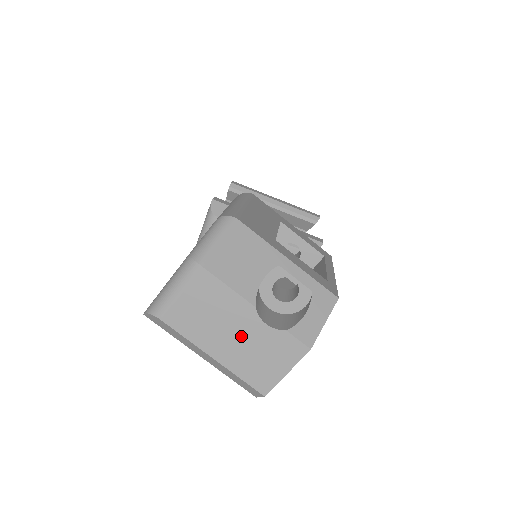
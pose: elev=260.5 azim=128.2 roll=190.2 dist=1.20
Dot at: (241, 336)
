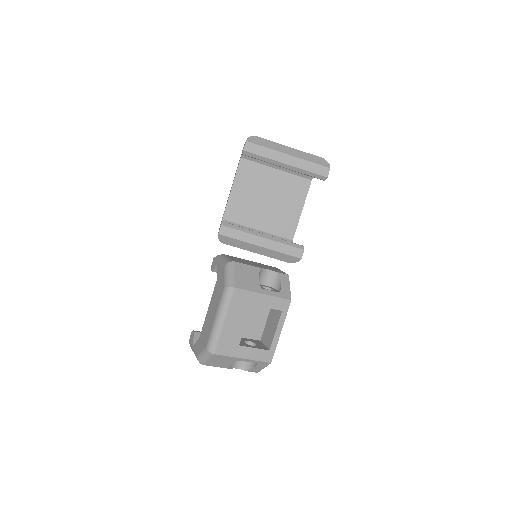
Dot at: occluded
